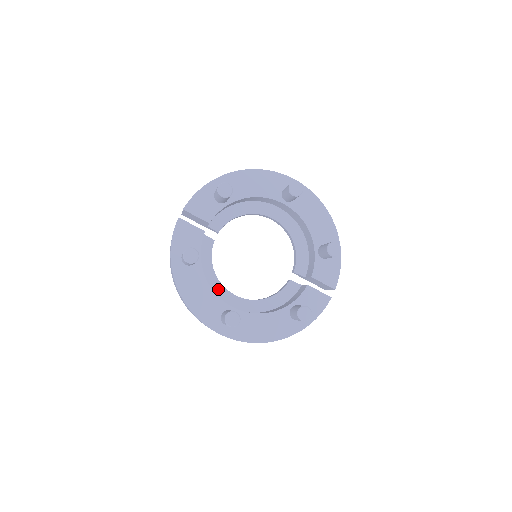
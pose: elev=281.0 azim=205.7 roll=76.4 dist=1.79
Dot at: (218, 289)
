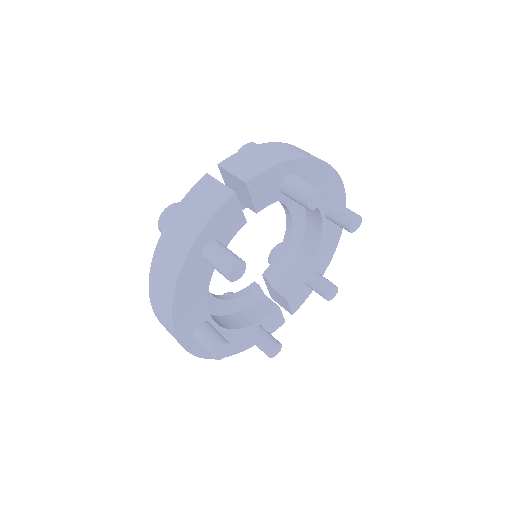
Dot at: occluded
